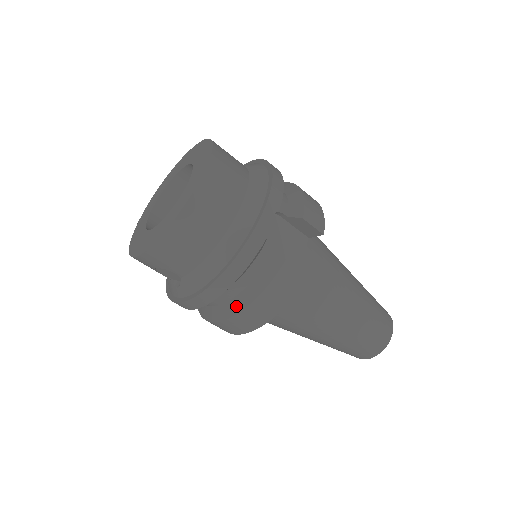
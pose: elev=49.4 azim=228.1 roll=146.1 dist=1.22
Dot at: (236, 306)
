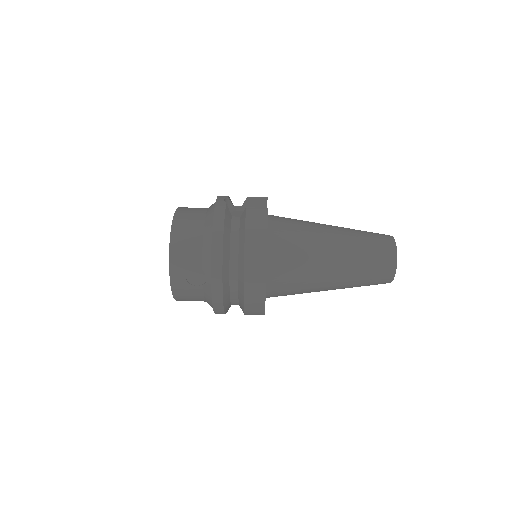
Dot at: (241, 253)
